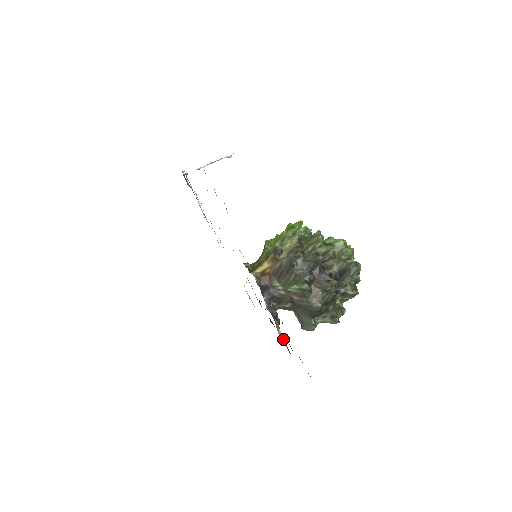
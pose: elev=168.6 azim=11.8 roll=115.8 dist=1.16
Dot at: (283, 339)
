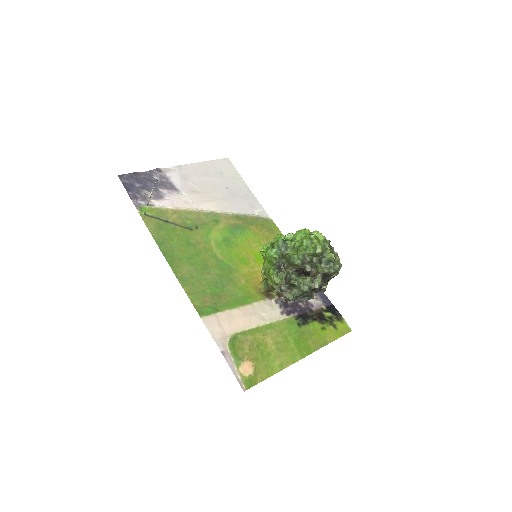
Dot at: occluded
